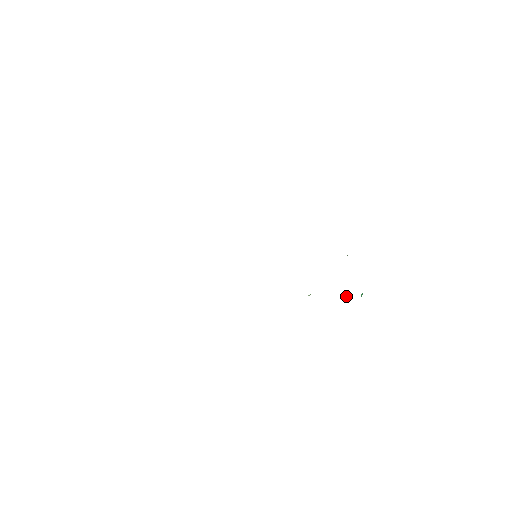
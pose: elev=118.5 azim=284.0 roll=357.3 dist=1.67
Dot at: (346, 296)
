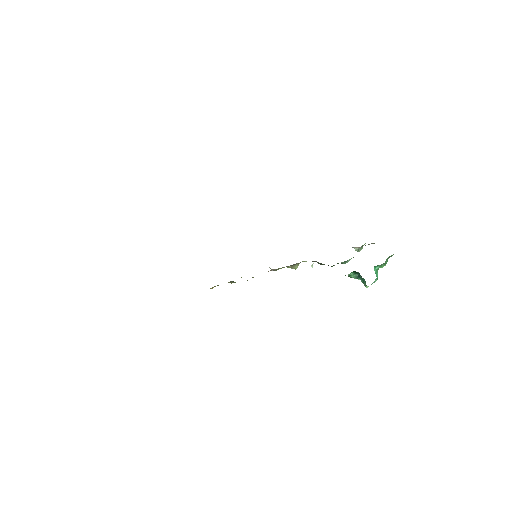
Dot at: (359, 279)
